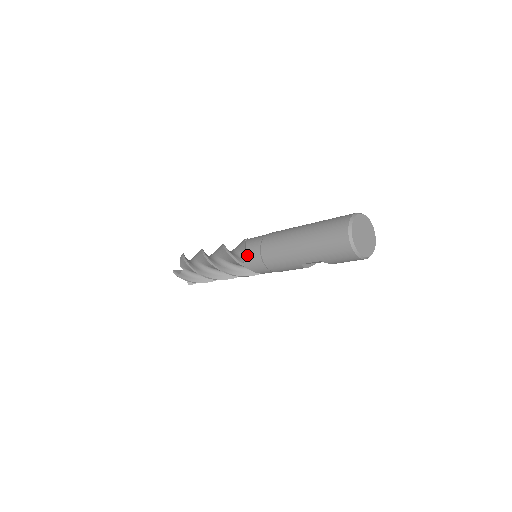
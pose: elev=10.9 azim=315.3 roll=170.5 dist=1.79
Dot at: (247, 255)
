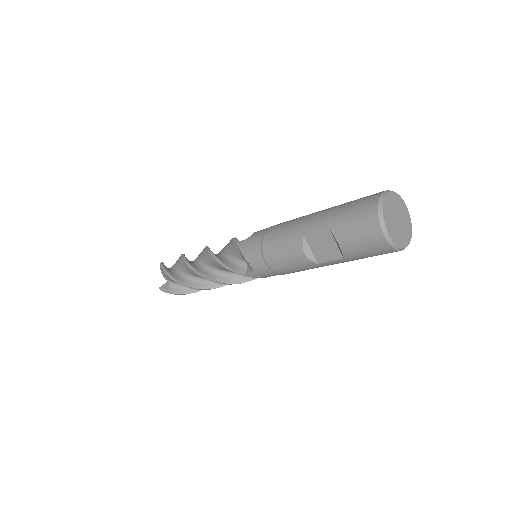
Dot at: occluded
